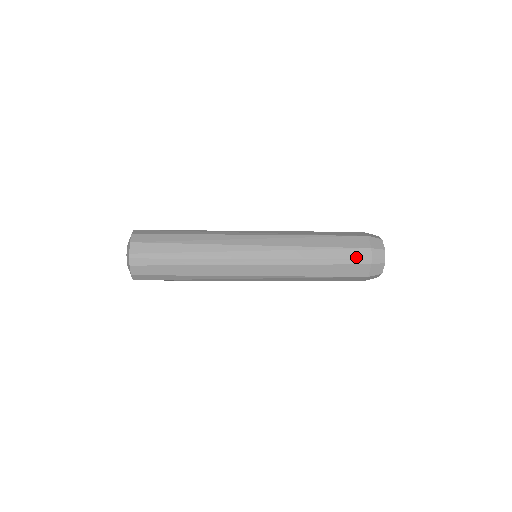
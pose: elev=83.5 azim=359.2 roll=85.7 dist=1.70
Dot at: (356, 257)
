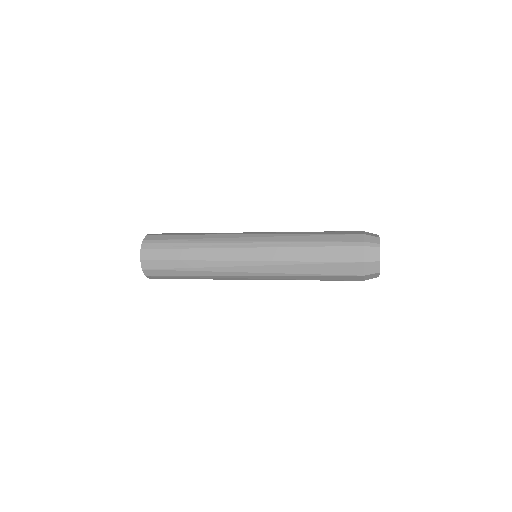
Dot at: (348, 240)
